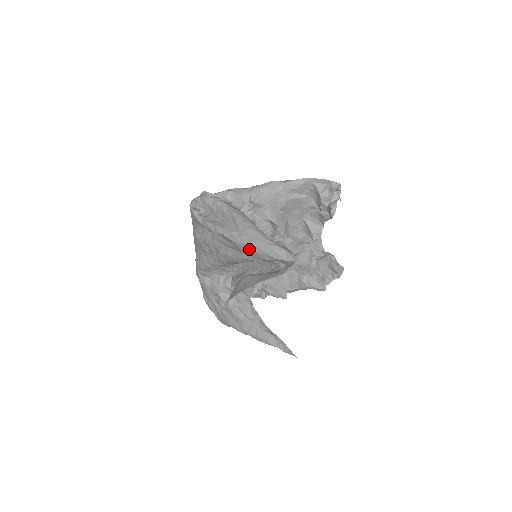
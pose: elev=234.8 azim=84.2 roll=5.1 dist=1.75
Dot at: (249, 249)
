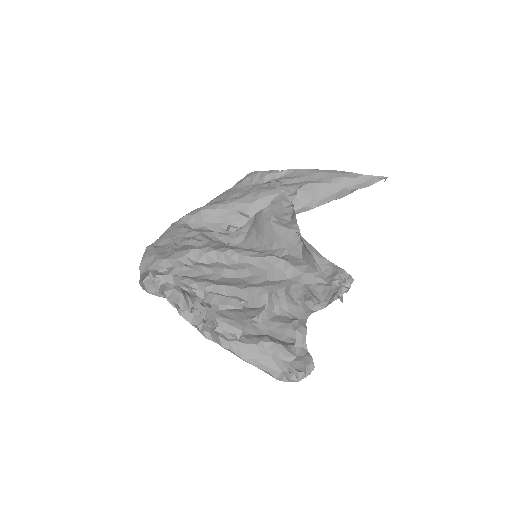
Dot at: (330, 172)
